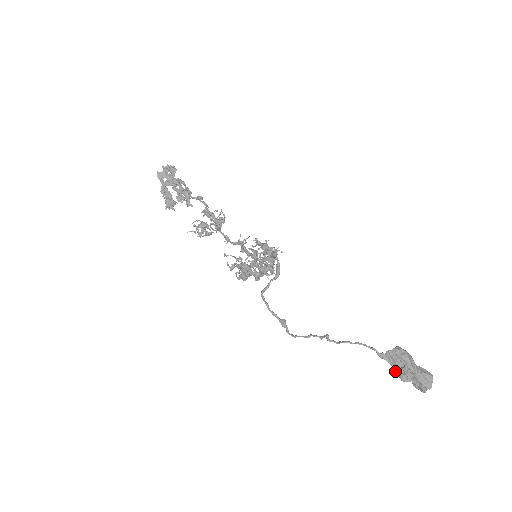
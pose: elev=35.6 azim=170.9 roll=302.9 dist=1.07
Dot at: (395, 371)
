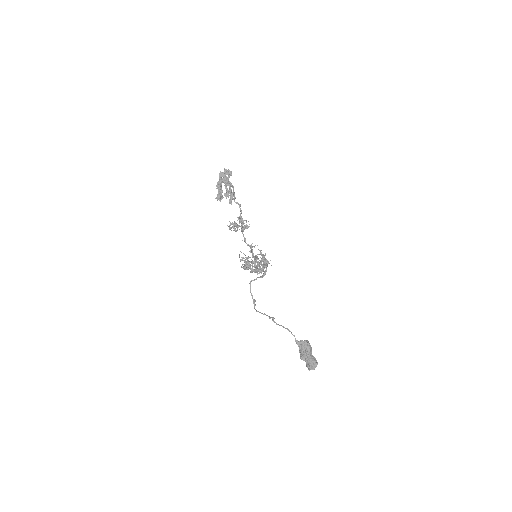
Dot at: (299, 352)
